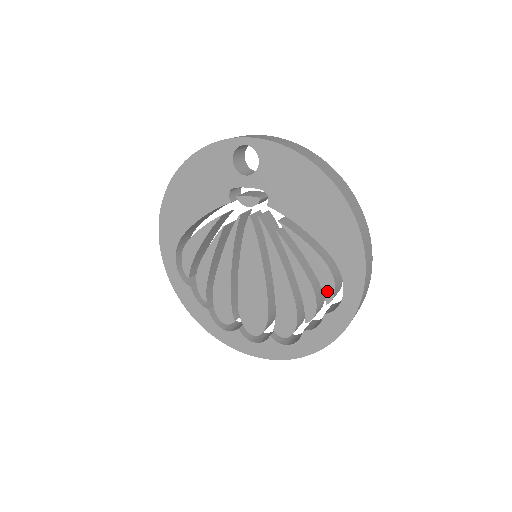
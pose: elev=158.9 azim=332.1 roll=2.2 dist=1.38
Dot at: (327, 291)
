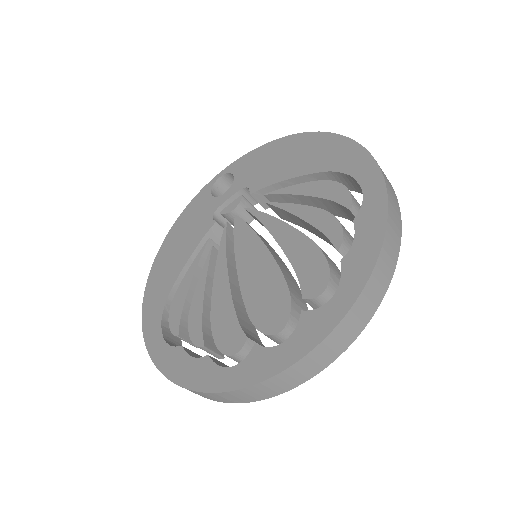
Dot at: (341, 198)
